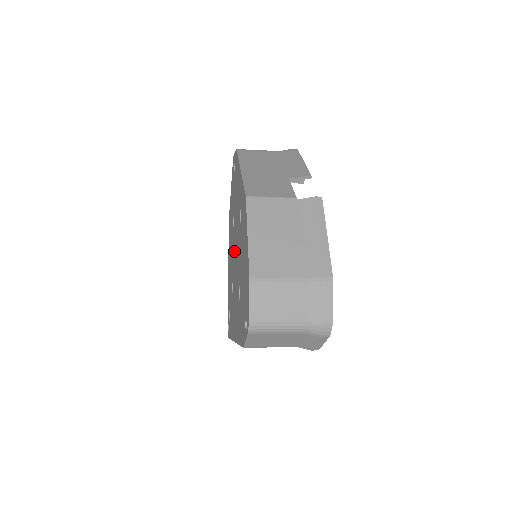
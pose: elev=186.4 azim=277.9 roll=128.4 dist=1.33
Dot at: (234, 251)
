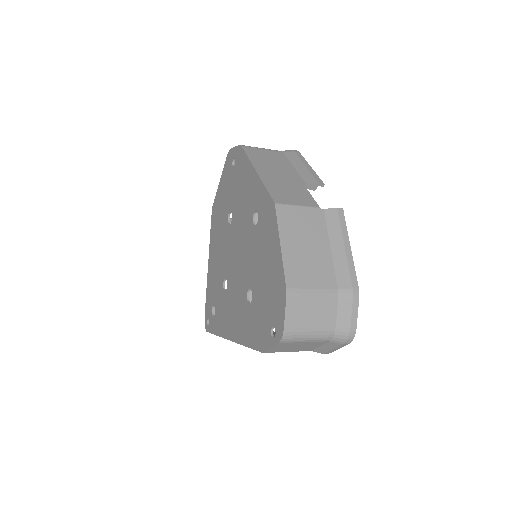
Dot at: (232, 249)
